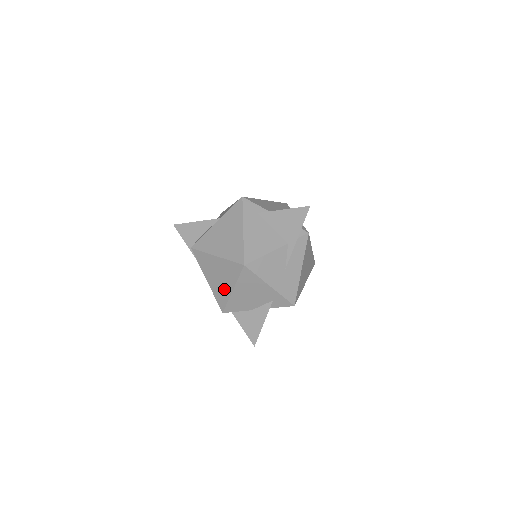
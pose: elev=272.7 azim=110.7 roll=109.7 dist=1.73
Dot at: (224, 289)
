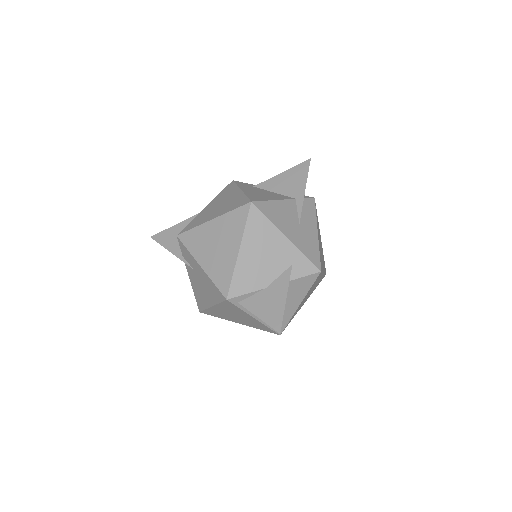
Dot at: (226, 258)
